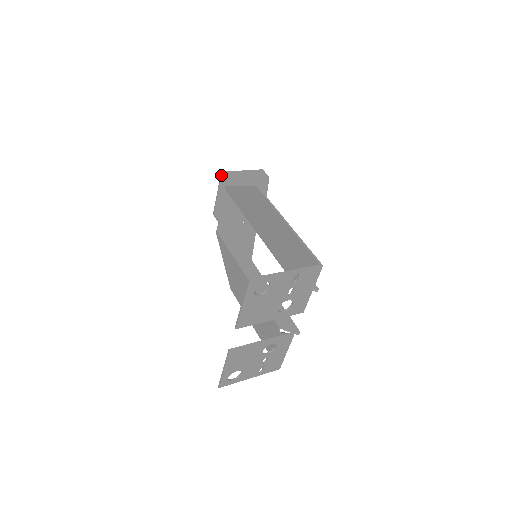
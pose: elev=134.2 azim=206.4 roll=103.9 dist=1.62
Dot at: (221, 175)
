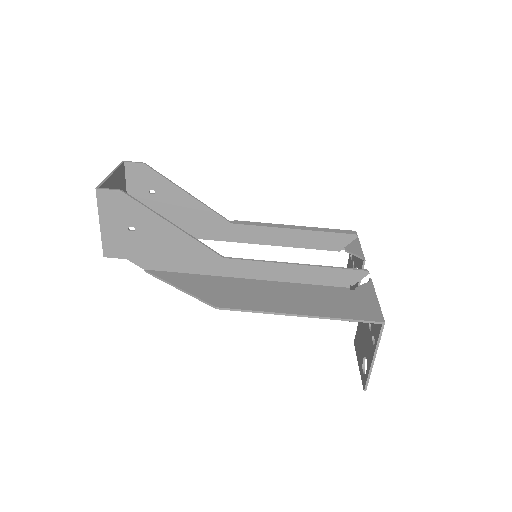
Dot at: (107, 255)
